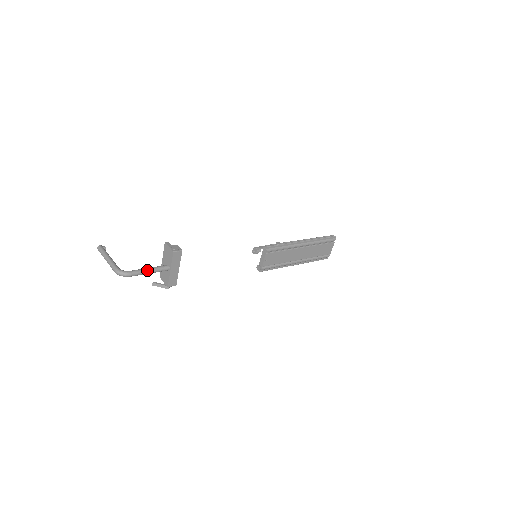
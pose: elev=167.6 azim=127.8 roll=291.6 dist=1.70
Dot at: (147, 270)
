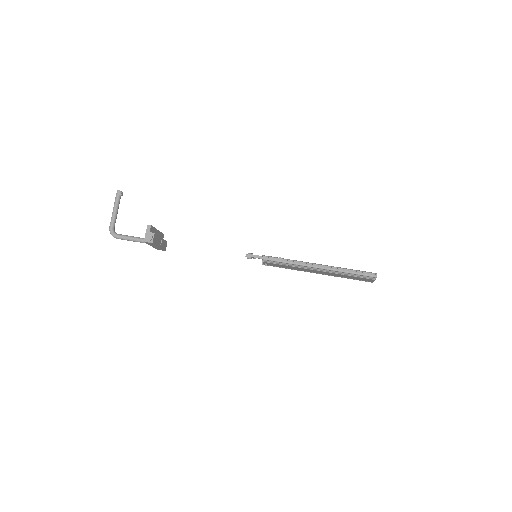
Dot at: (130, 239)
